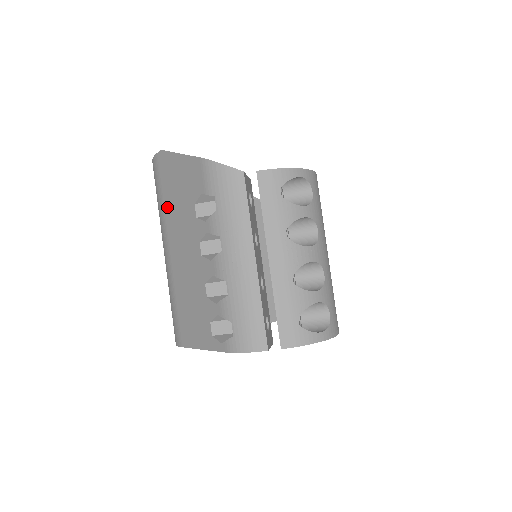
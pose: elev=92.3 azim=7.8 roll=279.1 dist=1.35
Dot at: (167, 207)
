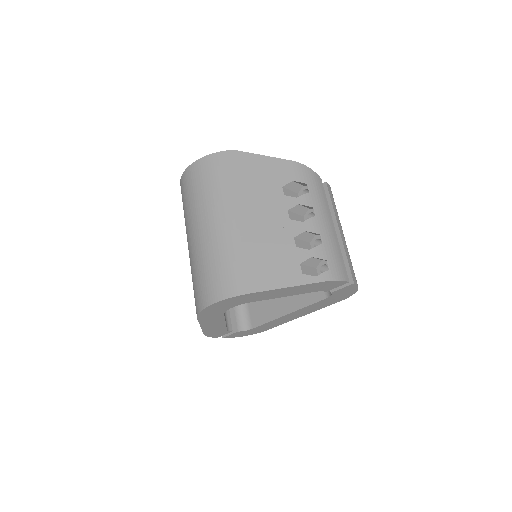
Dot at: (237, 187)
